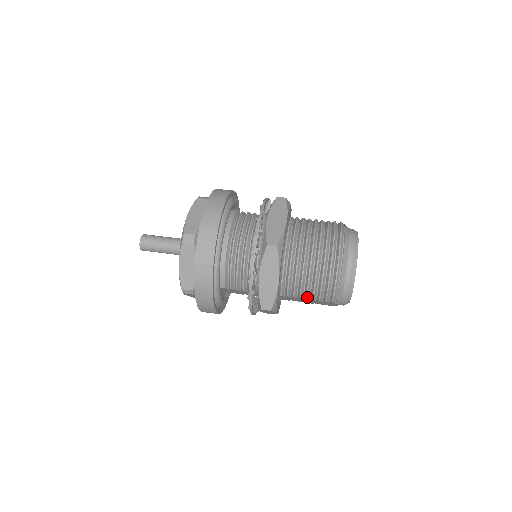
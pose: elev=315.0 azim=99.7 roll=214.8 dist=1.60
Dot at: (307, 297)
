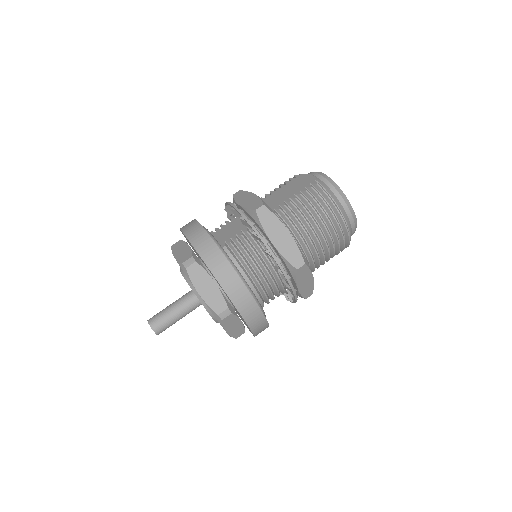
Dot at: occluded
